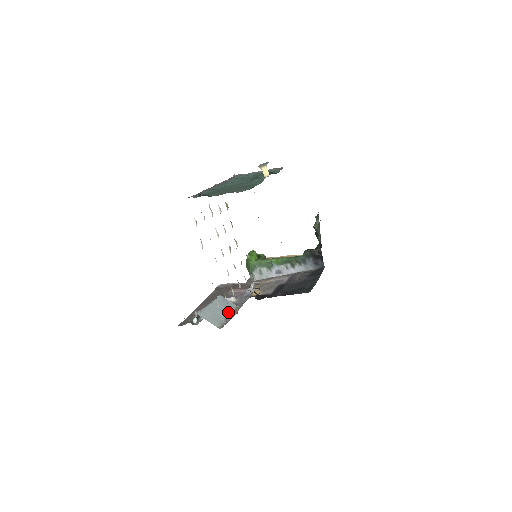
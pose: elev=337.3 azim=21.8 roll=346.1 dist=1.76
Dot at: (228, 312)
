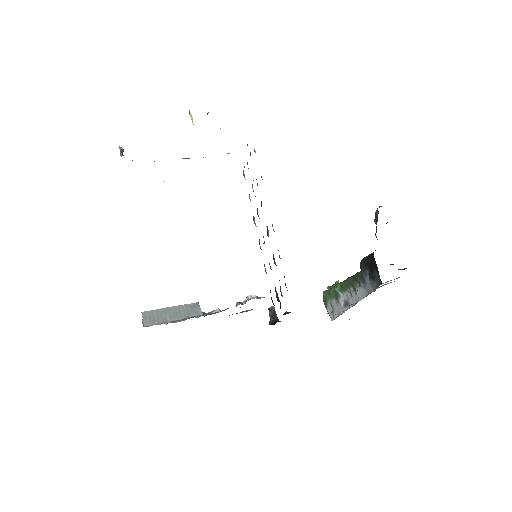
Dot at: (181, 316)
